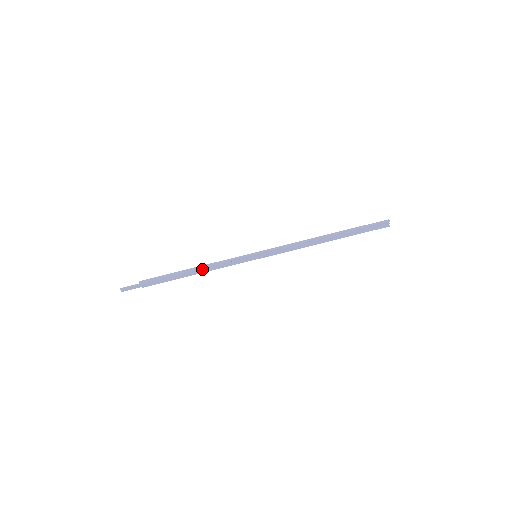
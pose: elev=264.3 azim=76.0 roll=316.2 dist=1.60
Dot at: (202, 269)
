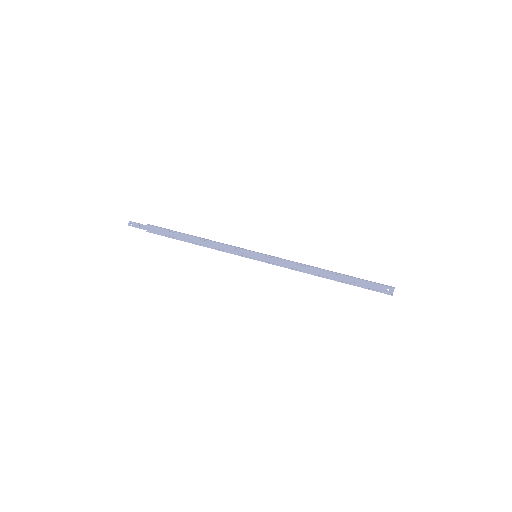
Dot at: (204, 241)
